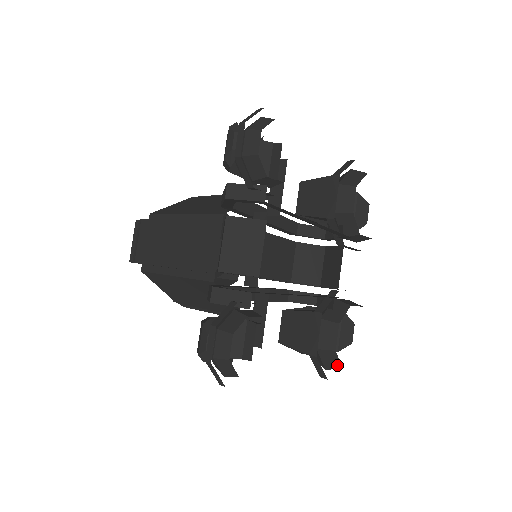
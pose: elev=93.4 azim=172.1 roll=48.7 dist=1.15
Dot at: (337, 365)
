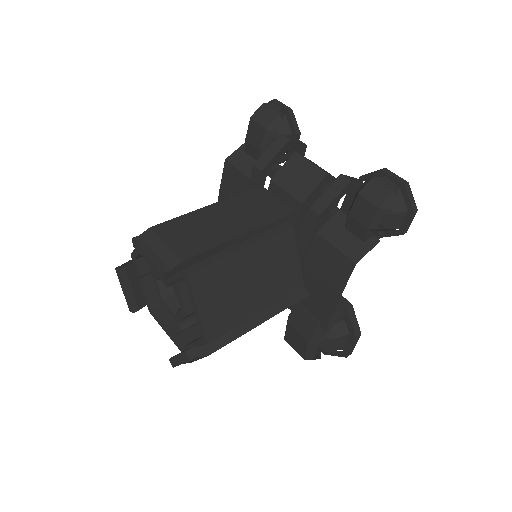
Dot at: occluded
